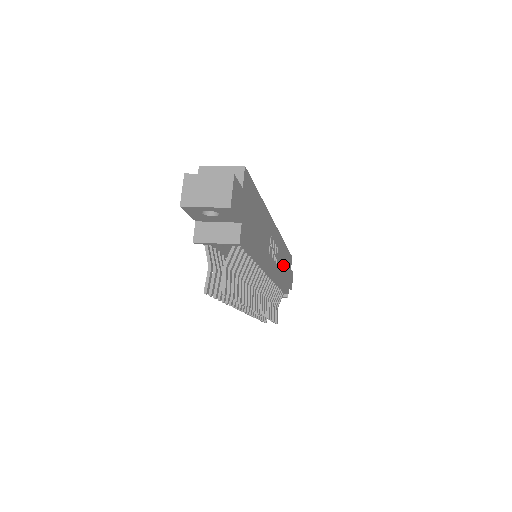
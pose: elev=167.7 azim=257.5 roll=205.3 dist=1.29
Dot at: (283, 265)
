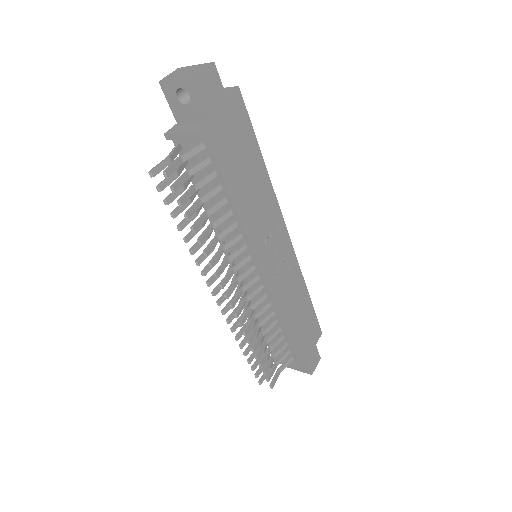
Dot at: (296, 309)
